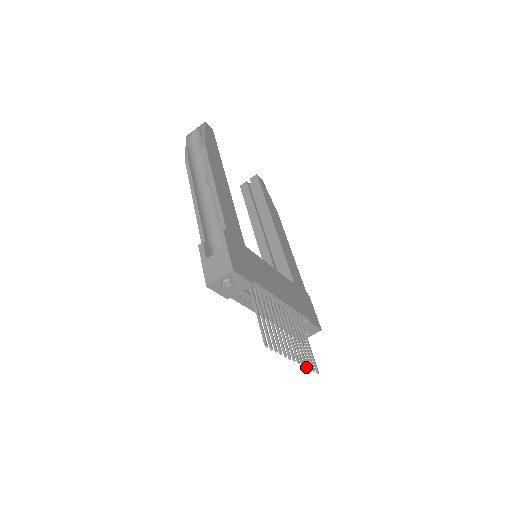
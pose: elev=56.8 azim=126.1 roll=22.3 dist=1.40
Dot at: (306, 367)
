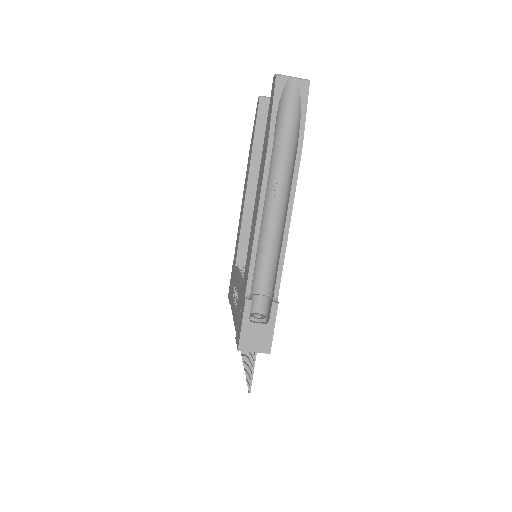
Dot at: occluded
